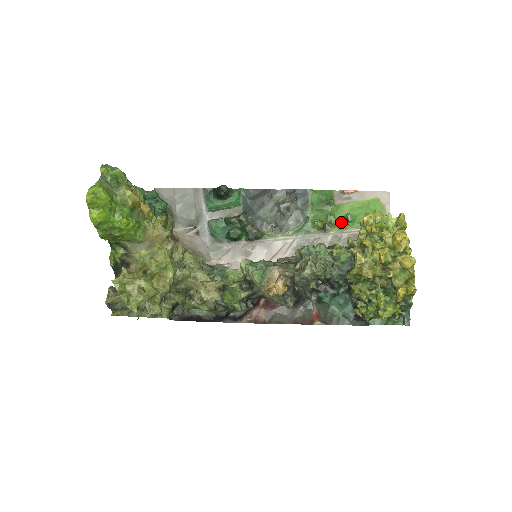
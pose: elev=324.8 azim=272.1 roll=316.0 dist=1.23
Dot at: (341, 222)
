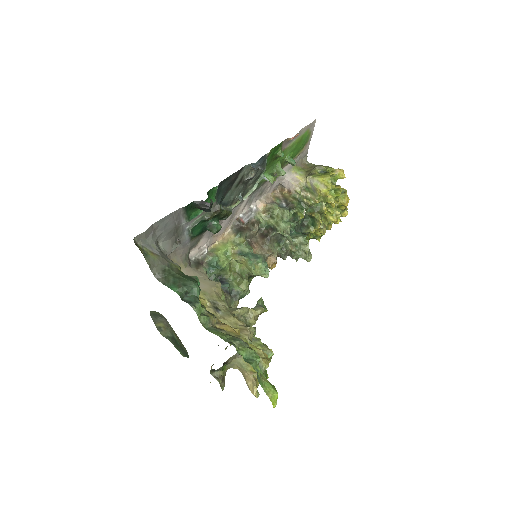
Dot at: (282, 163)
